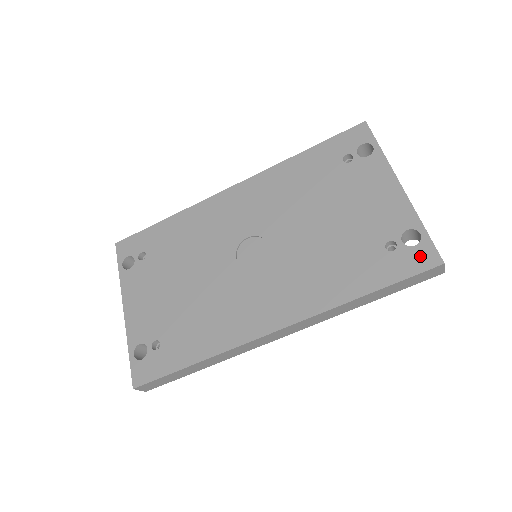
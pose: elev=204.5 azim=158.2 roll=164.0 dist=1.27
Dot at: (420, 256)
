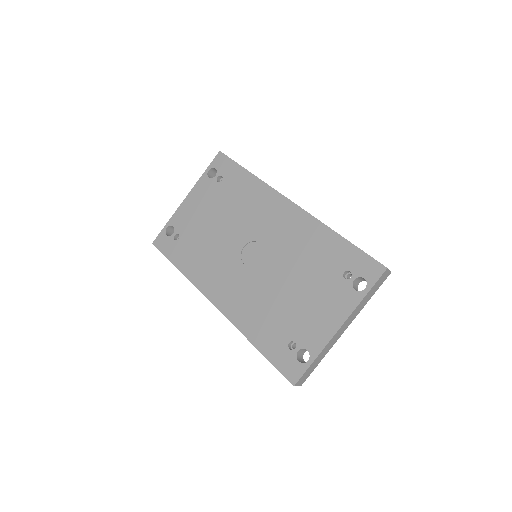
Dot at: (293, 368)
